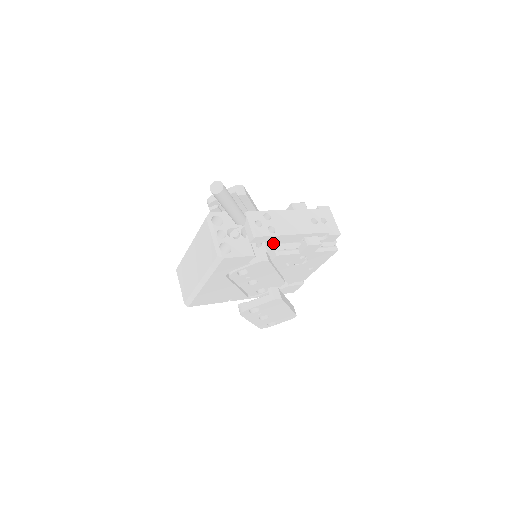
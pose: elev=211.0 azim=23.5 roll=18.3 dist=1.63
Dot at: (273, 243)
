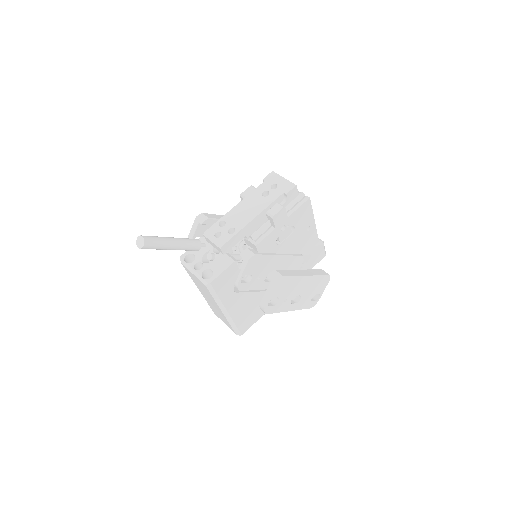
Dot at: (248, 238)
